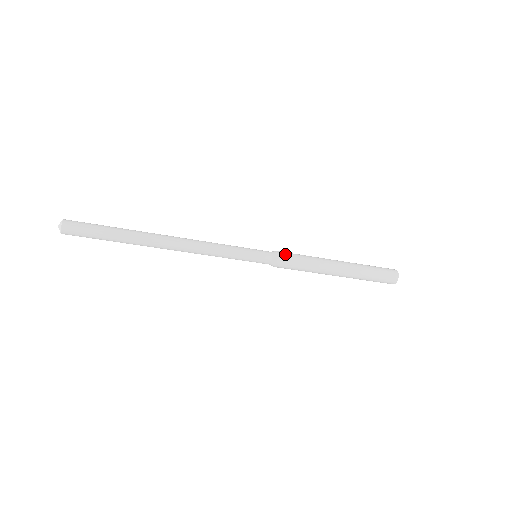
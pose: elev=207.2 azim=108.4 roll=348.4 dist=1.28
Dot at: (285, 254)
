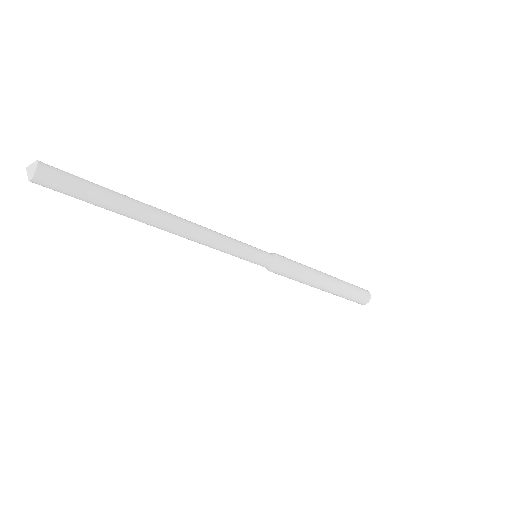
Dot at: (286, 266)
